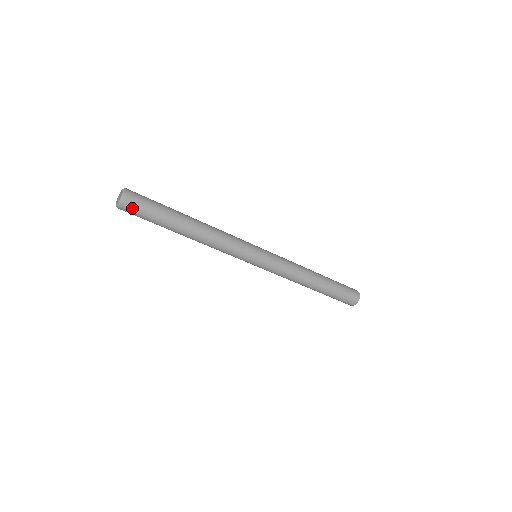
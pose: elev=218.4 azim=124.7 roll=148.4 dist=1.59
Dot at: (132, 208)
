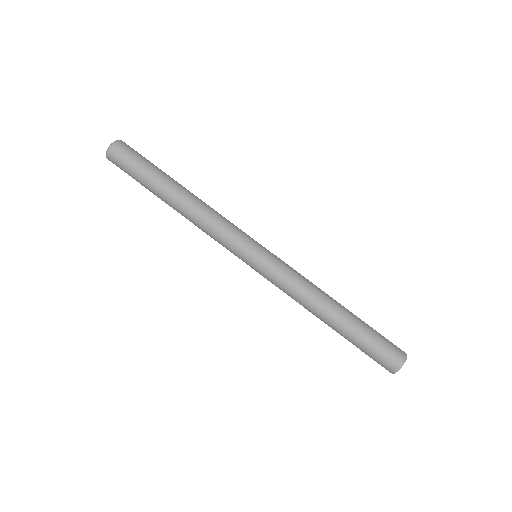
Dot at: (118, 158)
